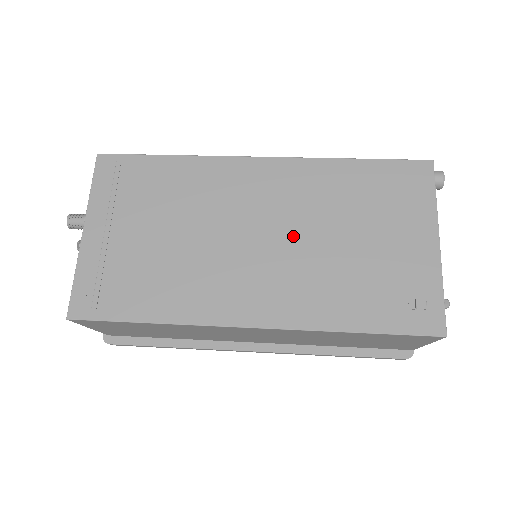
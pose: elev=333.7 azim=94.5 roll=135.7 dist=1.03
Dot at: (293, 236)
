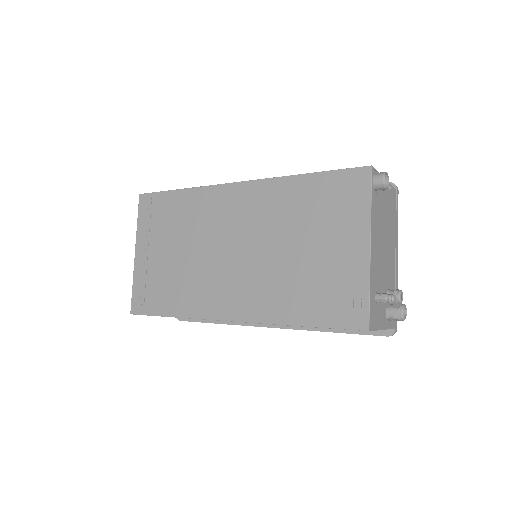
Dot at: (258, 248)
